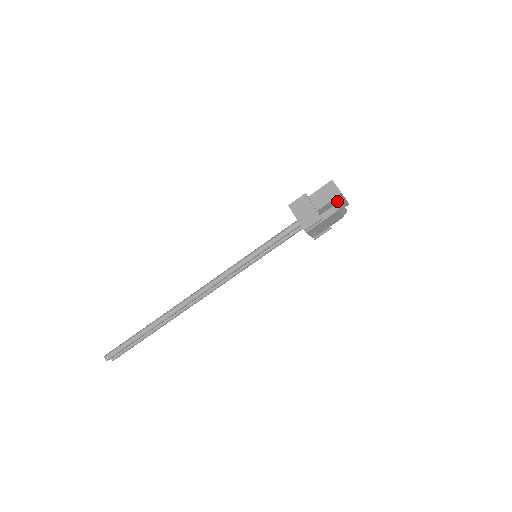
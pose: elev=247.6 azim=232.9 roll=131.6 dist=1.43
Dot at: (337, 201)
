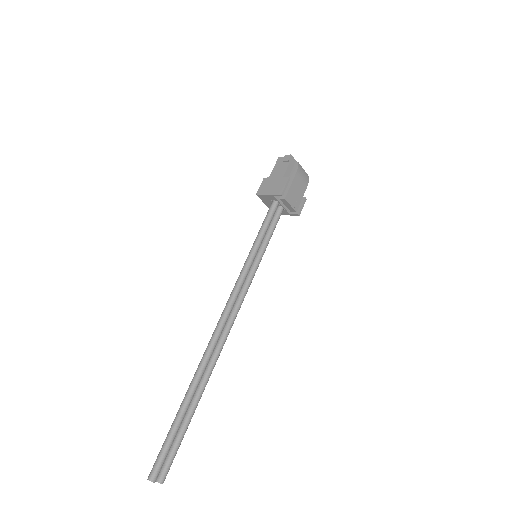
Dot at: occluded
